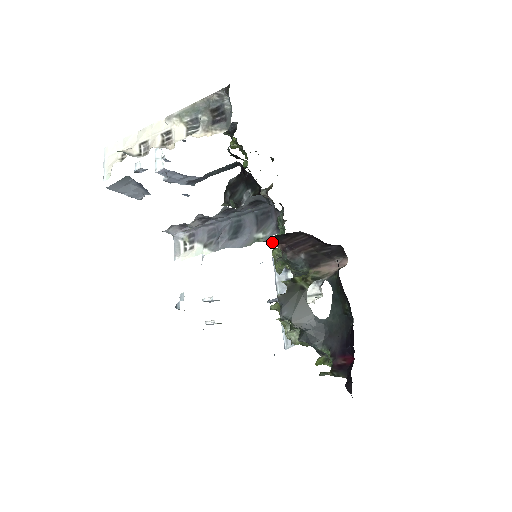
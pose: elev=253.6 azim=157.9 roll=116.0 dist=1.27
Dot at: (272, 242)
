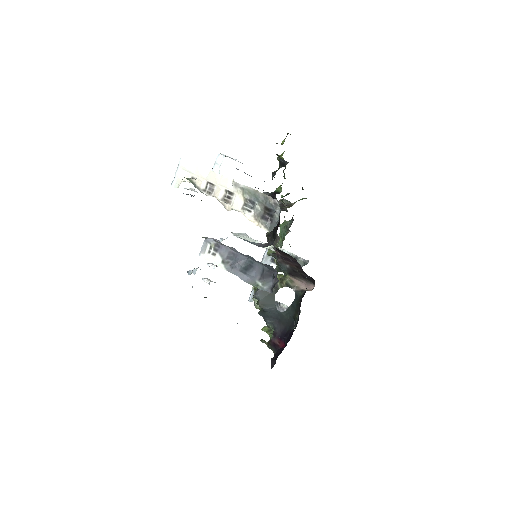
Dot at: occluded
